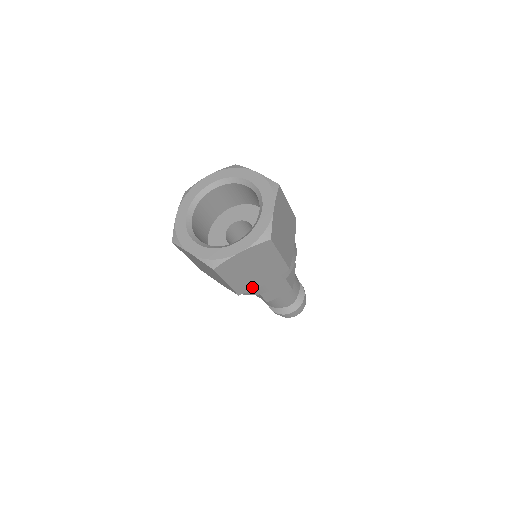
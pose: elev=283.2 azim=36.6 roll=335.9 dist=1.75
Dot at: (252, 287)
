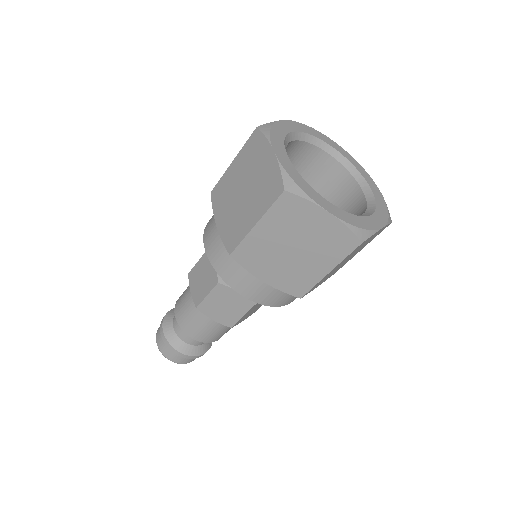
Dot at: occluded
